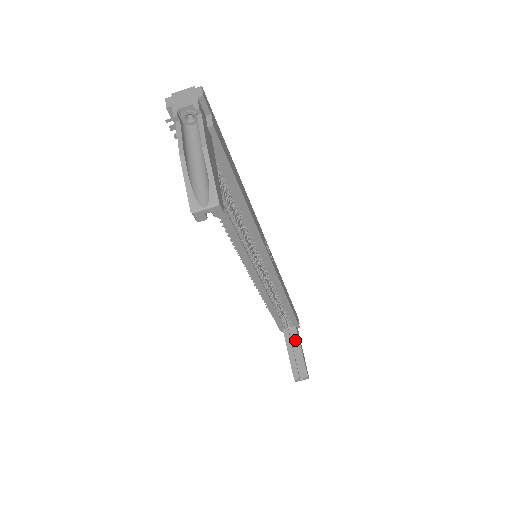
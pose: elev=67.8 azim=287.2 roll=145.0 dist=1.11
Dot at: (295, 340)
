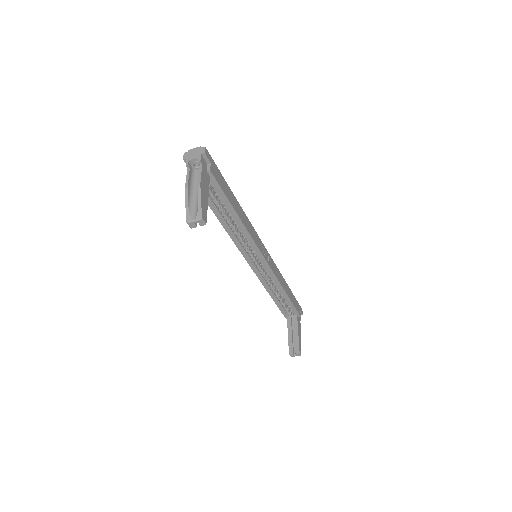
Dot at: (295, 325)
